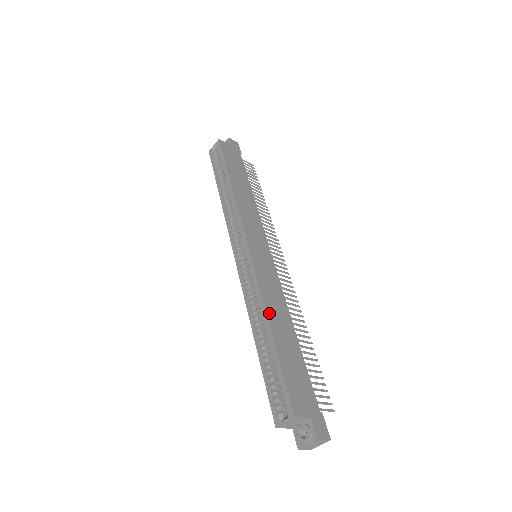
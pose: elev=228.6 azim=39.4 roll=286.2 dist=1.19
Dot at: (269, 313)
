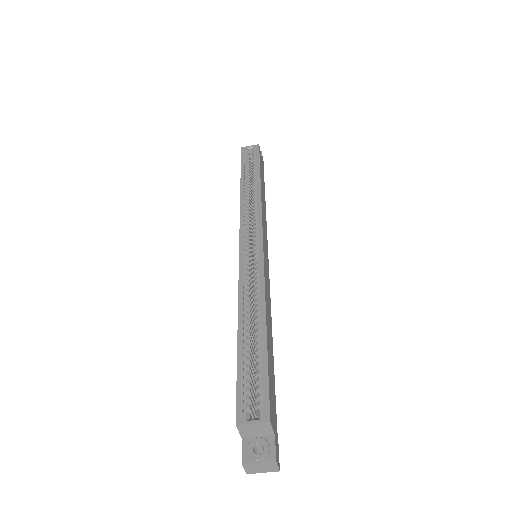
Dot at: (266, 309)
